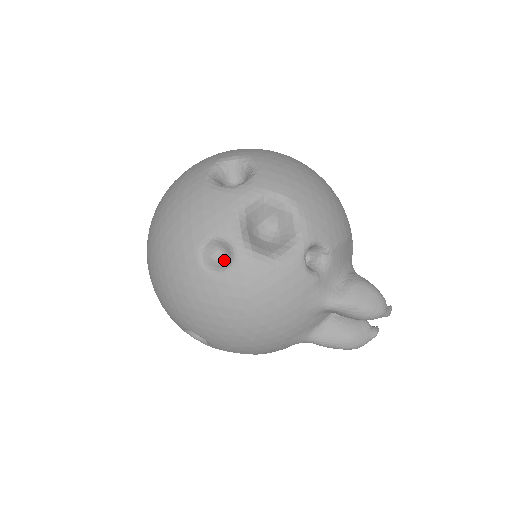
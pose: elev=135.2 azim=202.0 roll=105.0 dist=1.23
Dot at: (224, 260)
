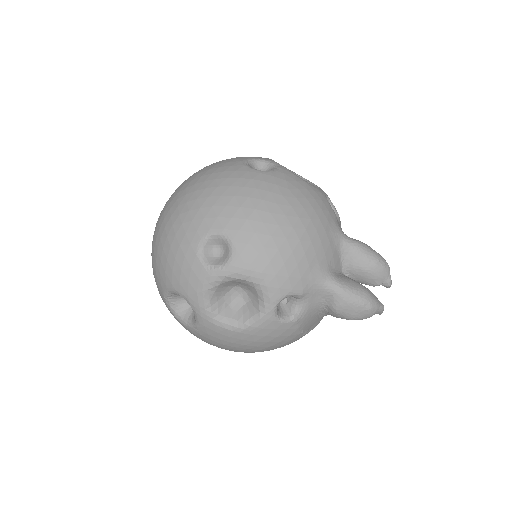
Dot at: occluded
